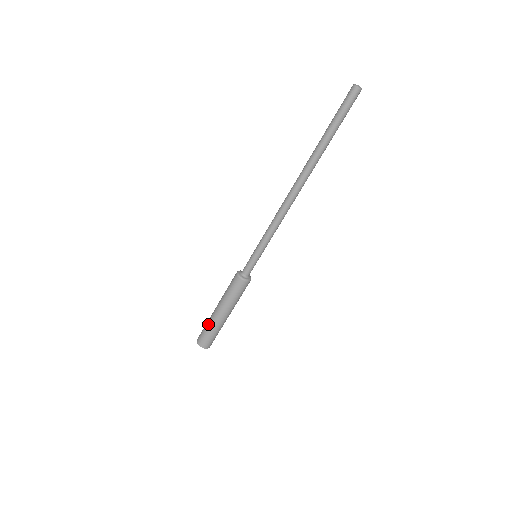
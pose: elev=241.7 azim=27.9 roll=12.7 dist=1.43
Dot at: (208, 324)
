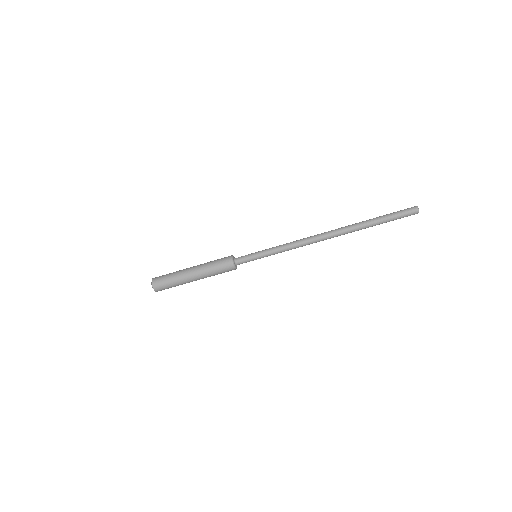
Dot at: (175, 272)
